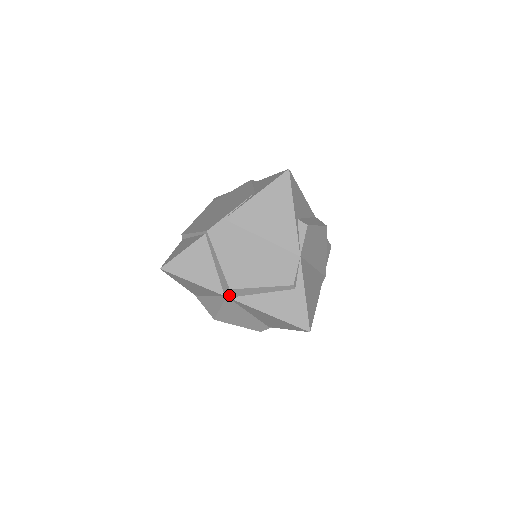
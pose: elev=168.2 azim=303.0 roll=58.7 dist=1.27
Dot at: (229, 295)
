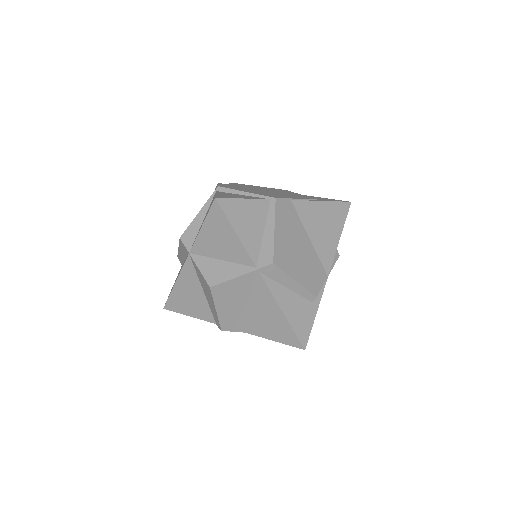
Dot at: (263, 269)
